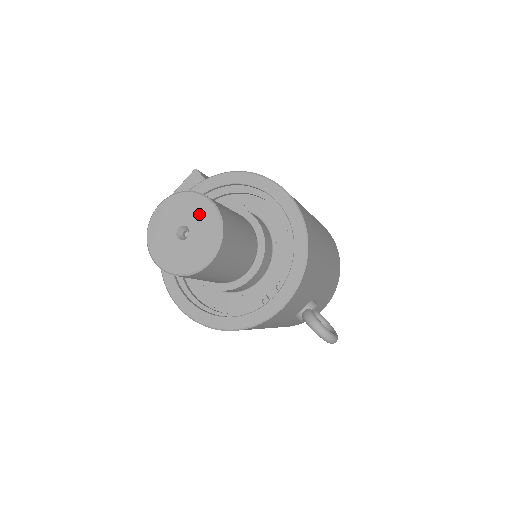
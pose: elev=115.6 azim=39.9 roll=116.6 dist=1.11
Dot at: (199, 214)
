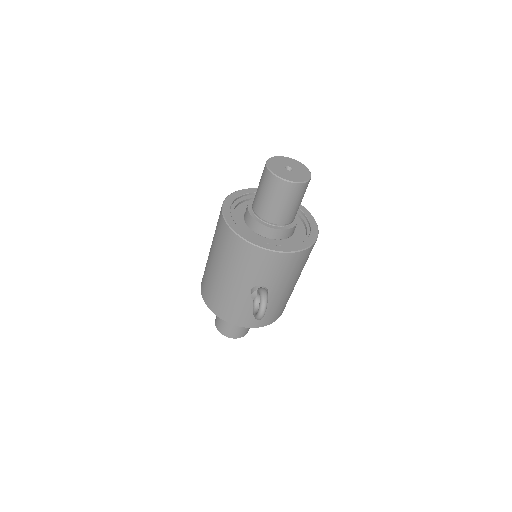
Dot at: (302, 171)
